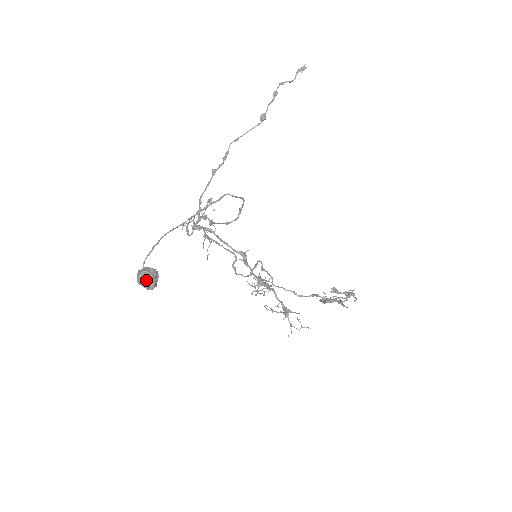
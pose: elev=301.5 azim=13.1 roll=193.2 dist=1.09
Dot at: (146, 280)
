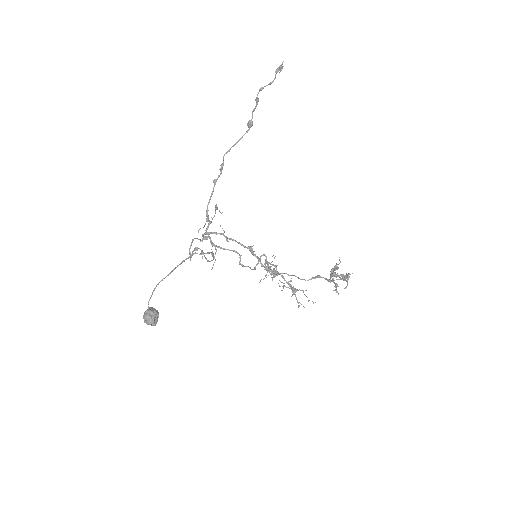
Dot at: (148, 322)
